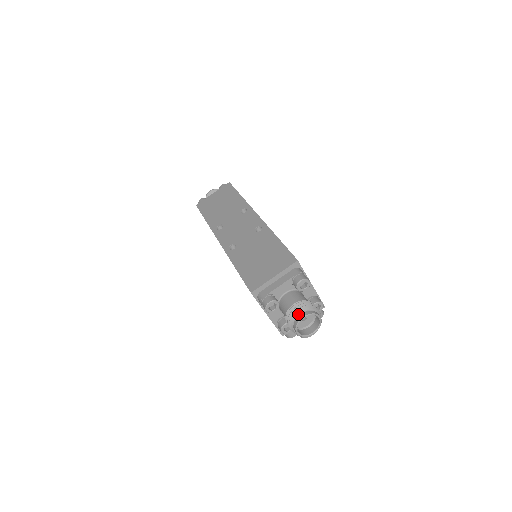
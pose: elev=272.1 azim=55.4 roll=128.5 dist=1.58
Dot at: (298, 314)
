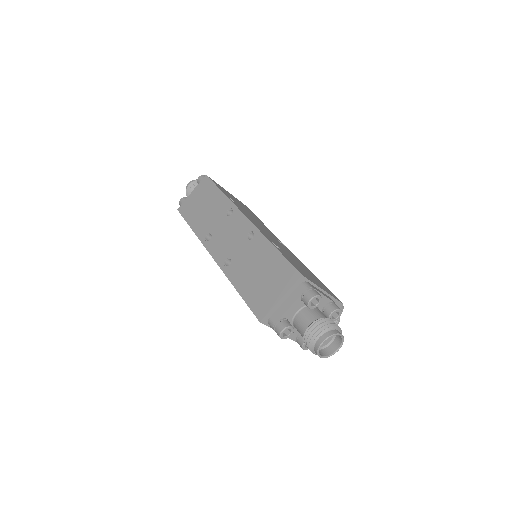
Dot at: (316, 339)
